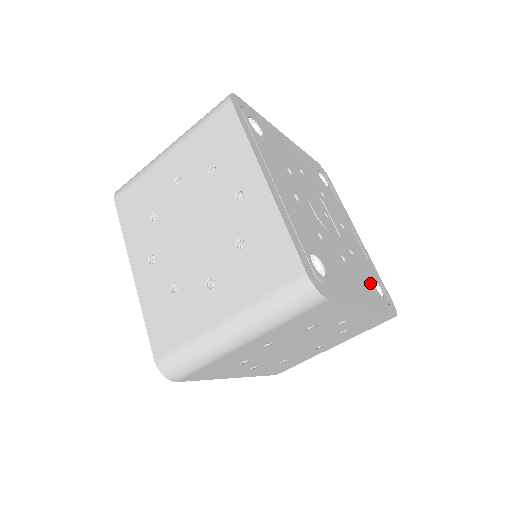
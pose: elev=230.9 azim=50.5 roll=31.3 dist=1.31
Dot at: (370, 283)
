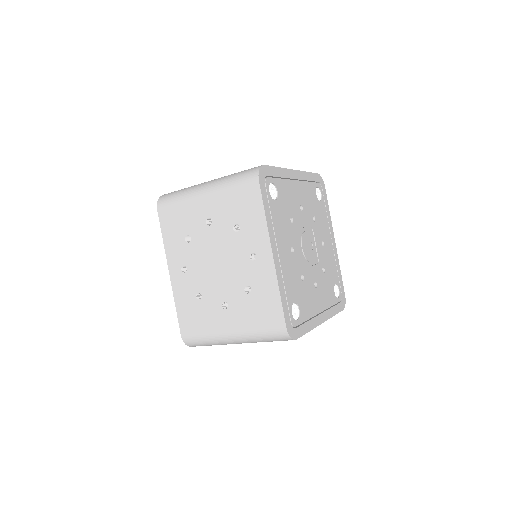
Dot at: (331, 292)
